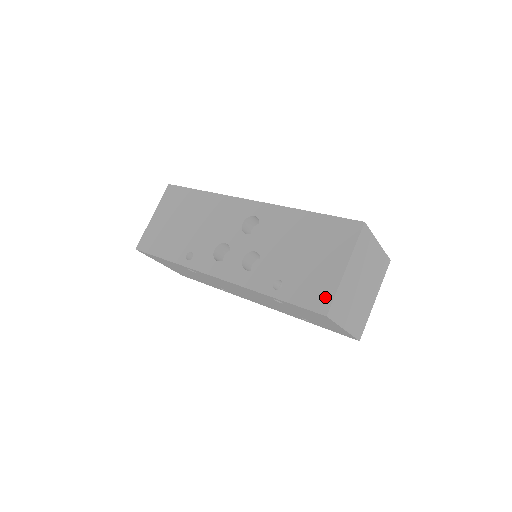
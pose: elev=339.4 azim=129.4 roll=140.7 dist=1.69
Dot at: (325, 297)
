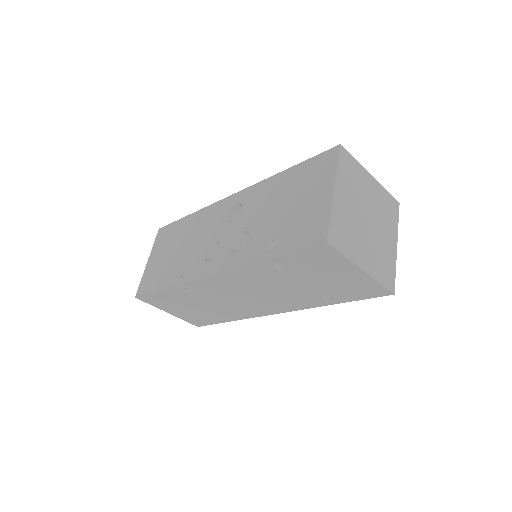
Dot at: (320, 226)
